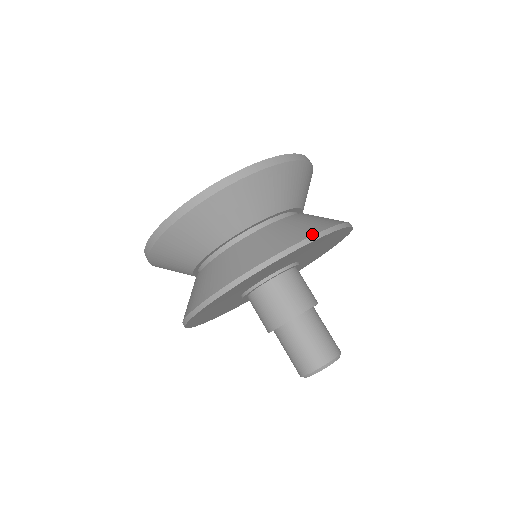
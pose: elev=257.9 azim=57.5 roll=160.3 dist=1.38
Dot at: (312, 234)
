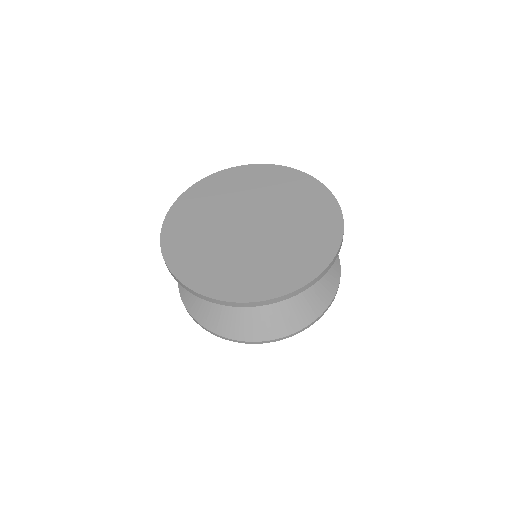
Dot at: (316, 318)
